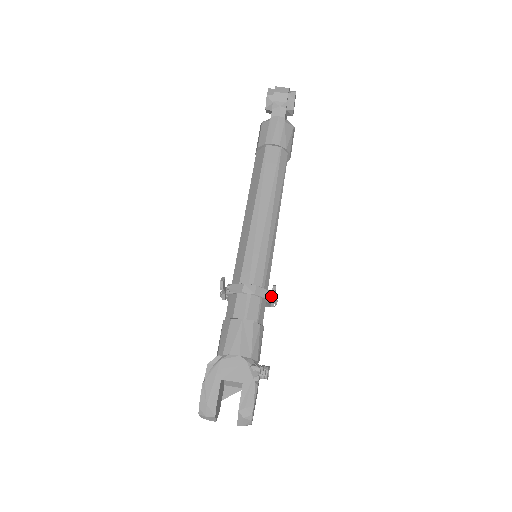
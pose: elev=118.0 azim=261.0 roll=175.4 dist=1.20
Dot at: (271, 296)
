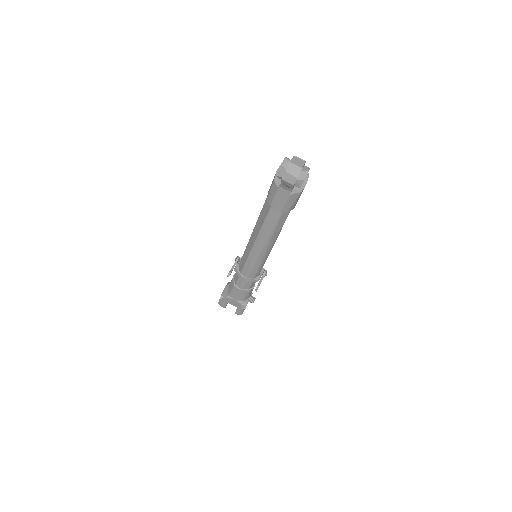
Dot at: (255, 290)
